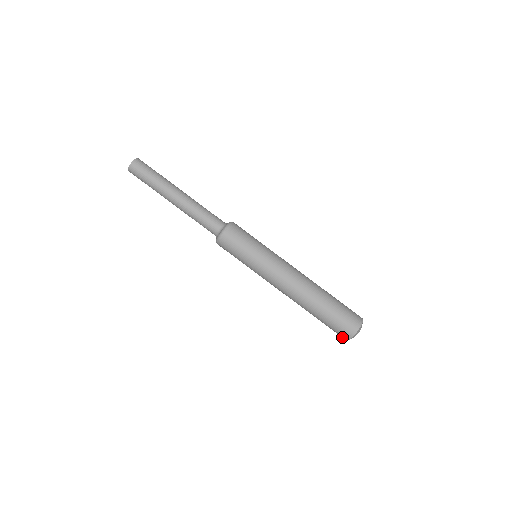
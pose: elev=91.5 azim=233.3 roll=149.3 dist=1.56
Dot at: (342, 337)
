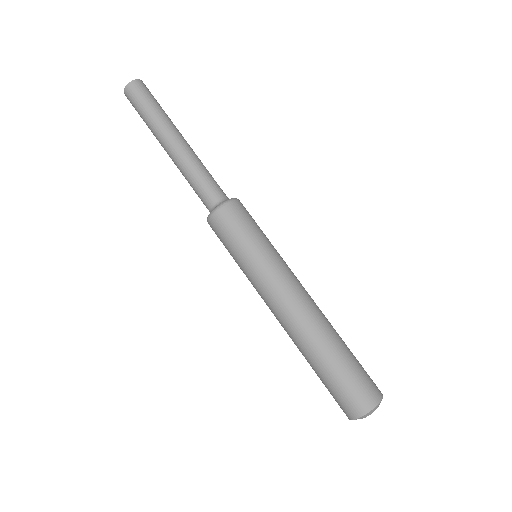
Dot at: (344, 412)
